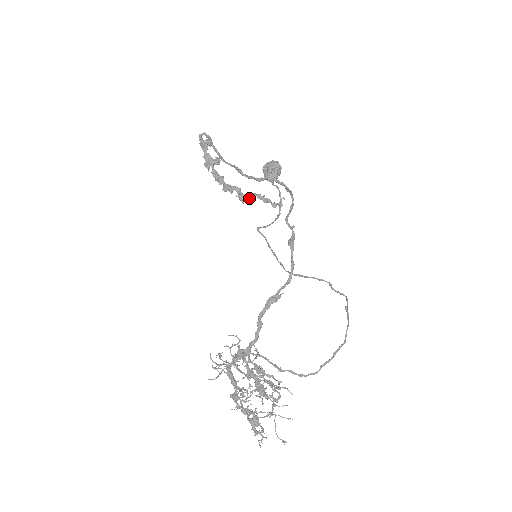
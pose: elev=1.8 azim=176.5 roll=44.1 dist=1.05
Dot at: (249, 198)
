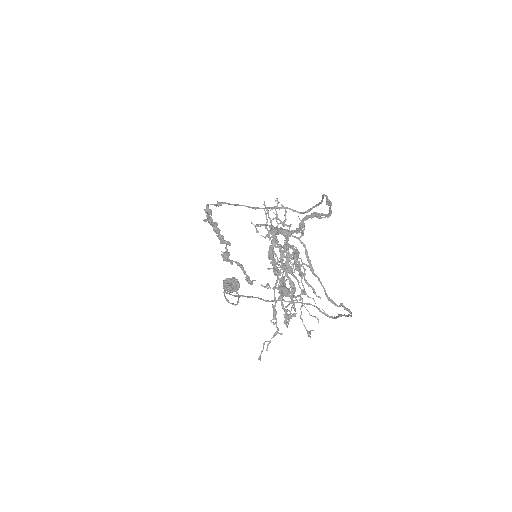
Dot at: (230, 261)
